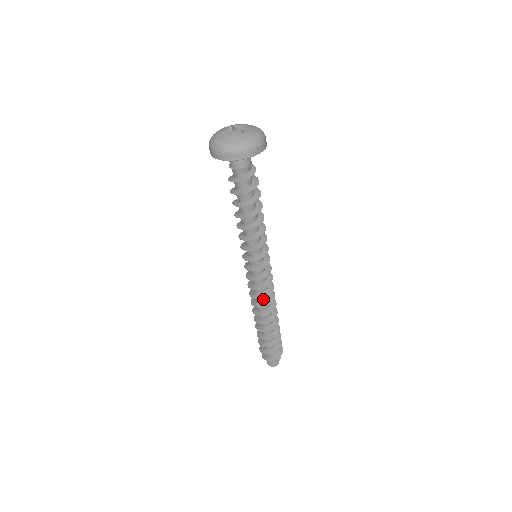
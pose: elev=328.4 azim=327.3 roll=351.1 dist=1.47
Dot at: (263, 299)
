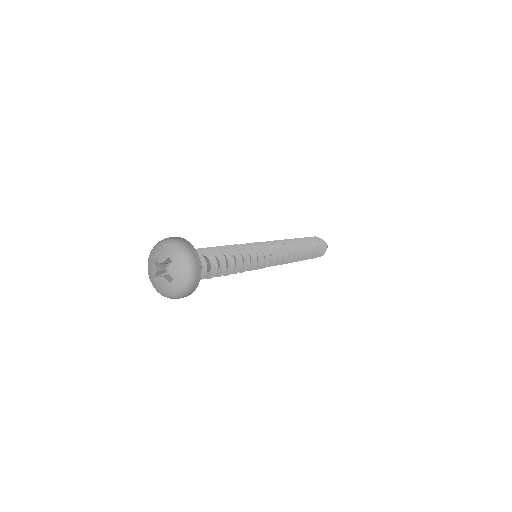
Dot at: occluded
